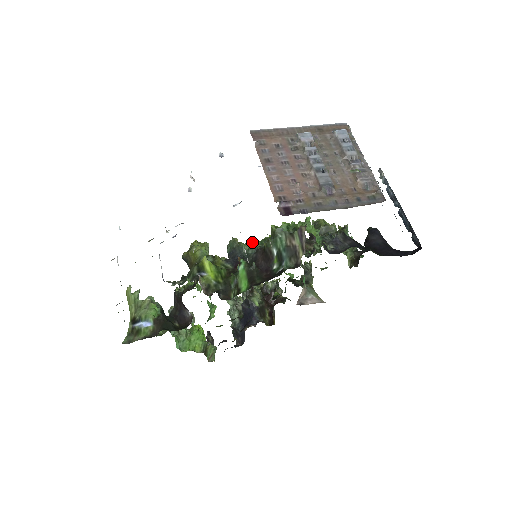
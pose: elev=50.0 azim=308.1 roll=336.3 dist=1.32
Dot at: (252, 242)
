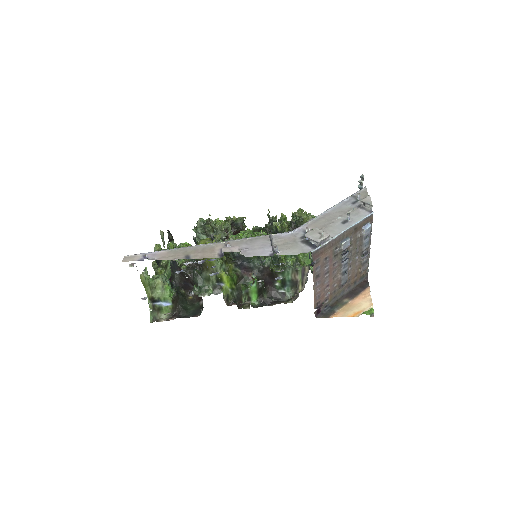
Dot at: (260, 257)
